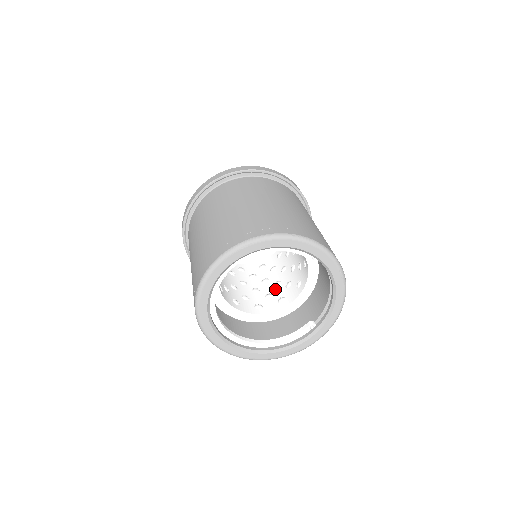
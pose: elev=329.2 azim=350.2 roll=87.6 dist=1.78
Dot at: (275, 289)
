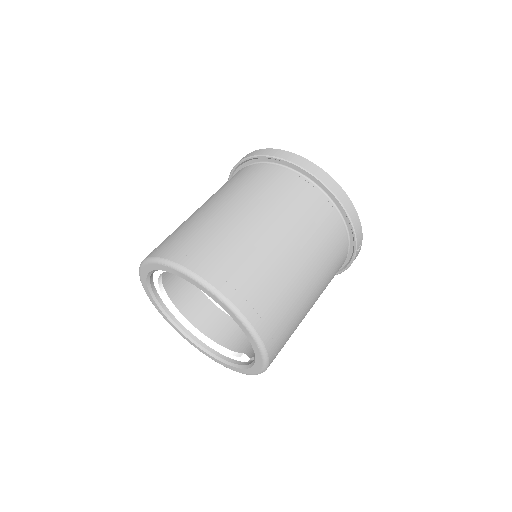
Dot at: occluded
